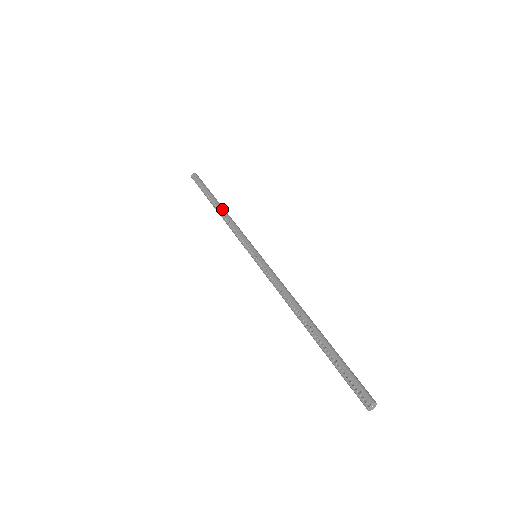
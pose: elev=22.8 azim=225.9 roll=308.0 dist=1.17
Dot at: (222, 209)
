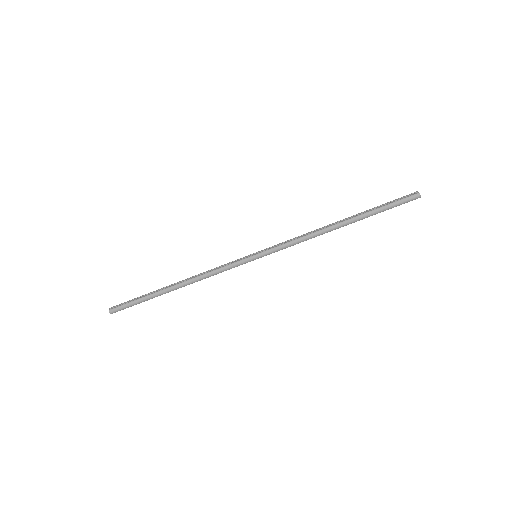
Dot at: (184, 280)
